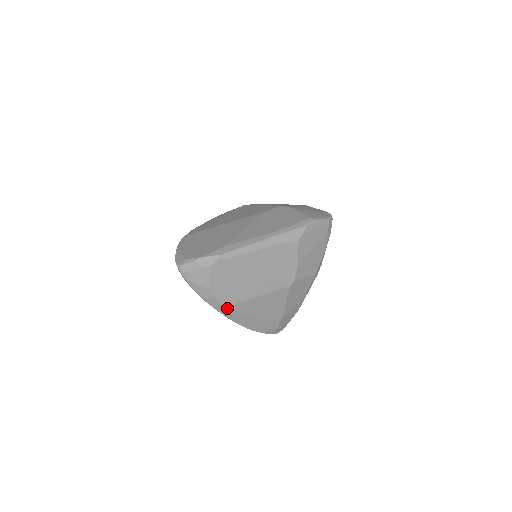
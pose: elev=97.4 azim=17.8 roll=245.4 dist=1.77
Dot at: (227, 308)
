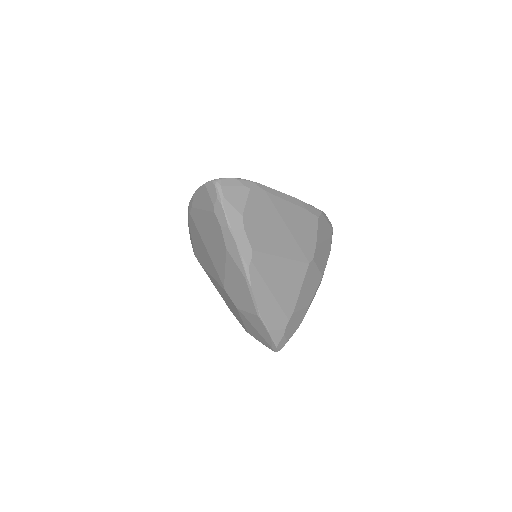
Dot at: (252, 254)
